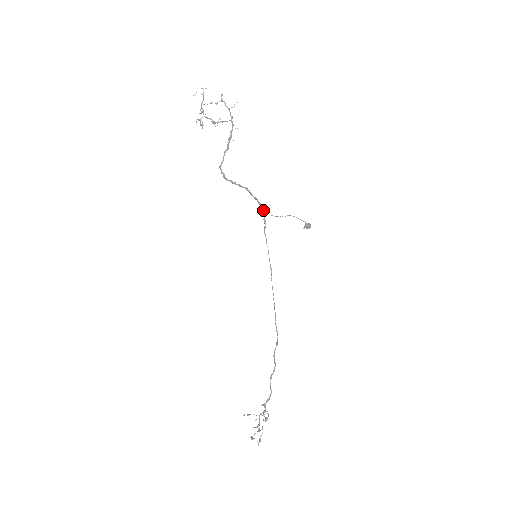
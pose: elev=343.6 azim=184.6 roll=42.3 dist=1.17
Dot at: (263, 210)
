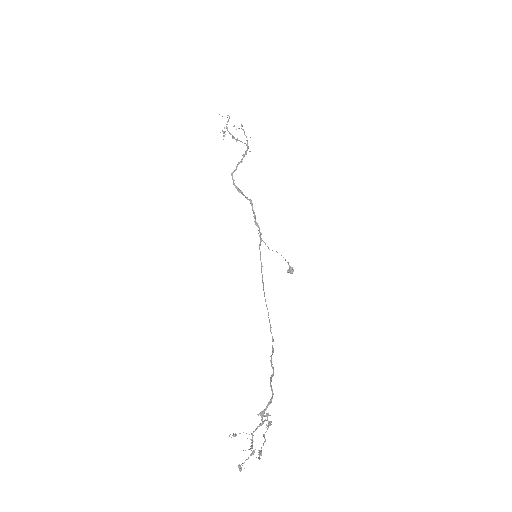
Dot at: (259, 230)
